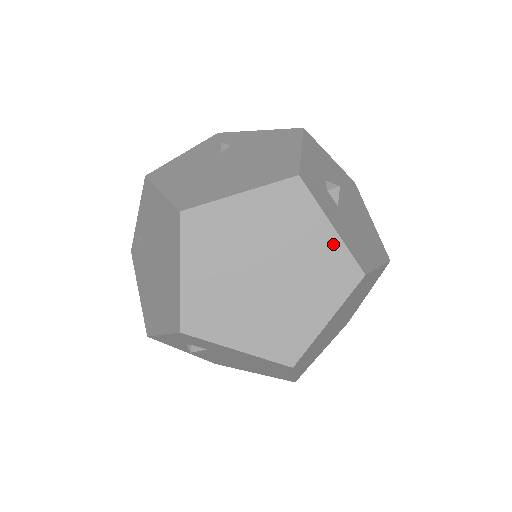
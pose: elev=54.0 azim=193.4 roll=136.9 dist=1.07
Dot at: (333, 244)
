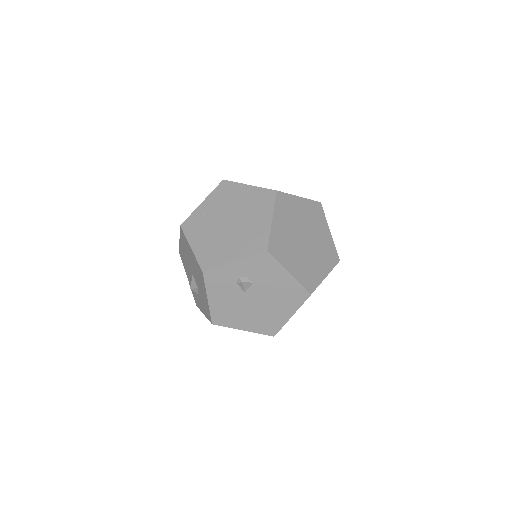
Dot at: (330, 240)
